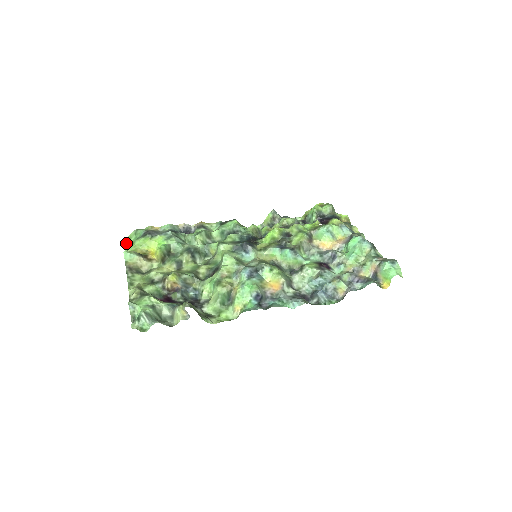
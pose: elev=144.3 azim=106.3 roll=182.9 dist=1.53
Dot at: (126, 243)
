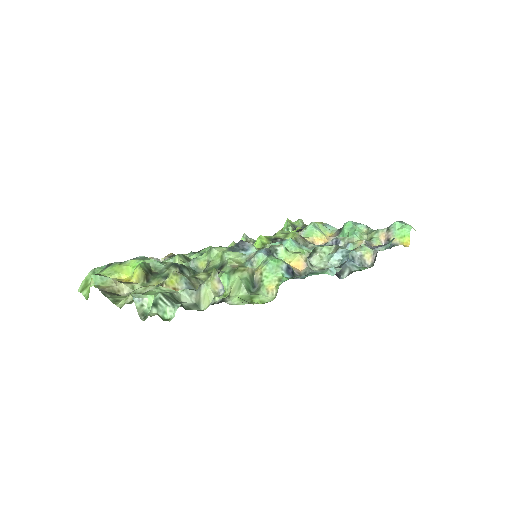
Dot at: (82, 288)
